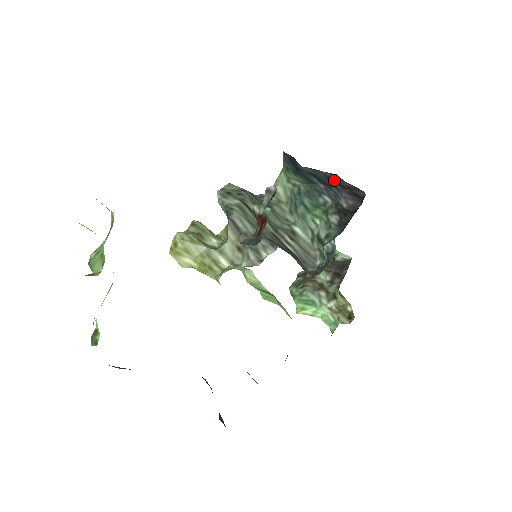
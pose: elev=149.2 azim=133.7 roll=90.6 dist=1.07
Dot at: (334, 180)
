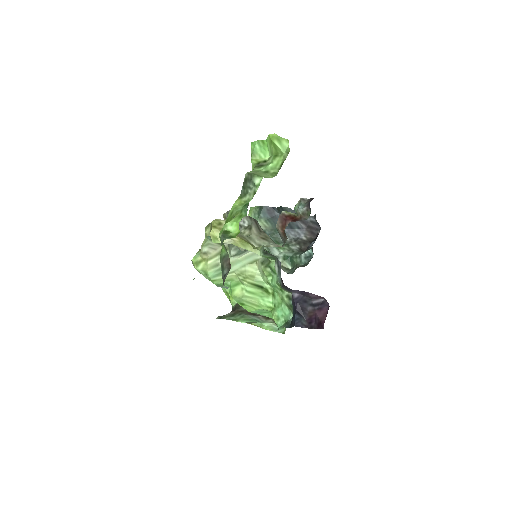
Dot at: (305, 221)
